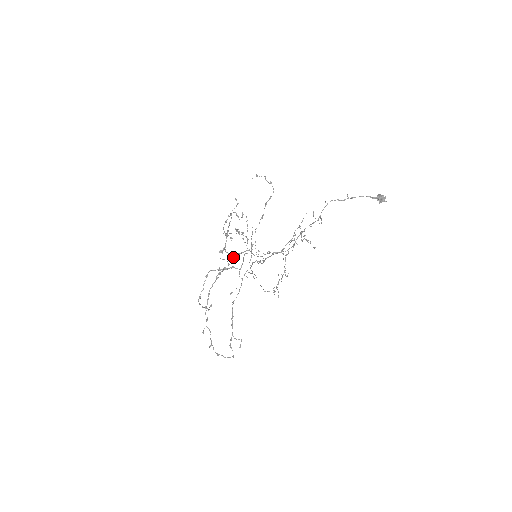
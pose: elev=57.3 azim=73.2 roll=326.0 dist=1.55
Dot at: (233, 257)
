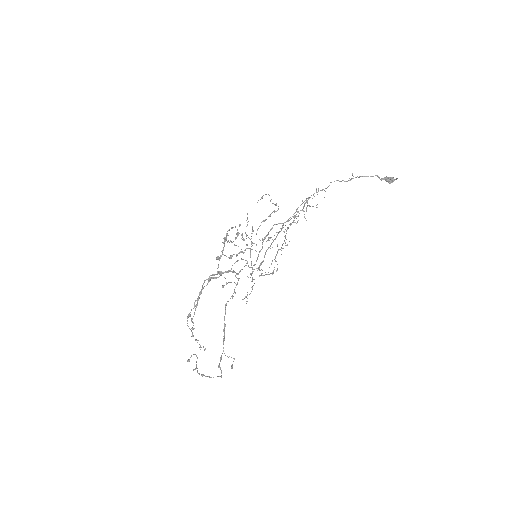
Dot at: (230, 258)
